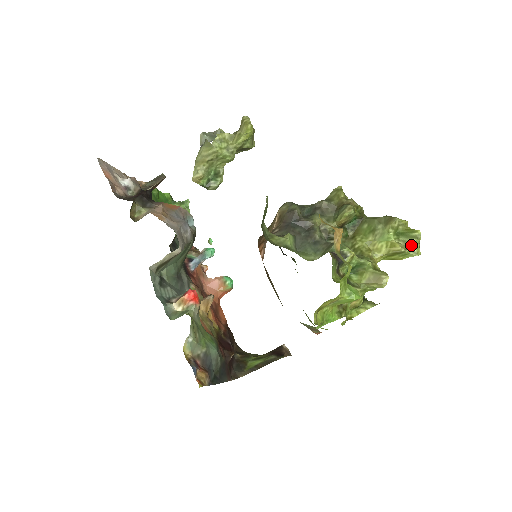
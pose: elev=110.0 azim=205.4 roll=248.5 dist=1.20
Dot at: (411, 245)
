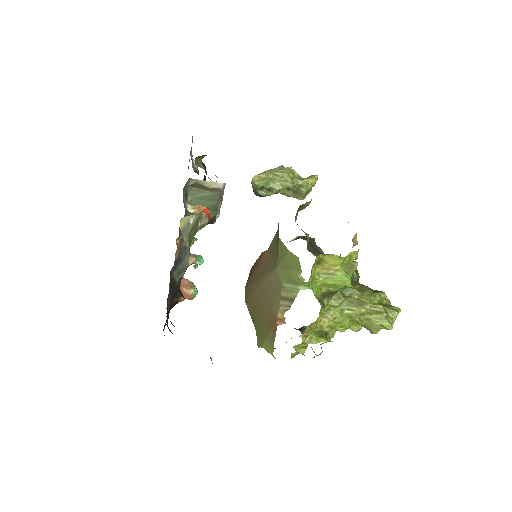
Dot at: (389, 314)
